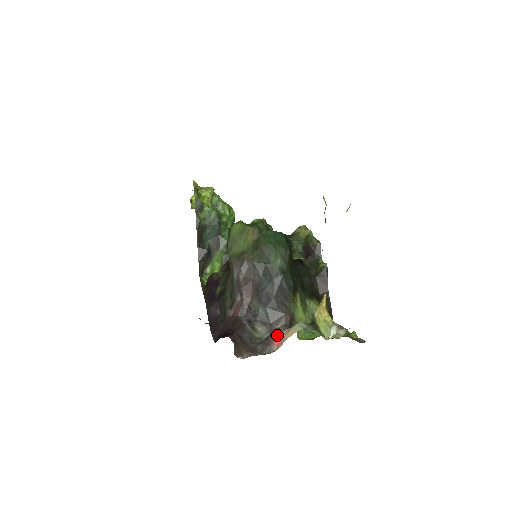
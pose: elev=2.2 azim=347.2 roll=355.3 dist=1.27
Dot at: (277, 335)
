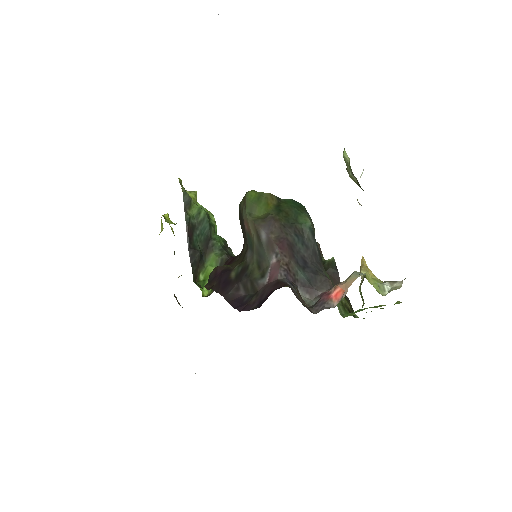
Dot at: (332, 290)
